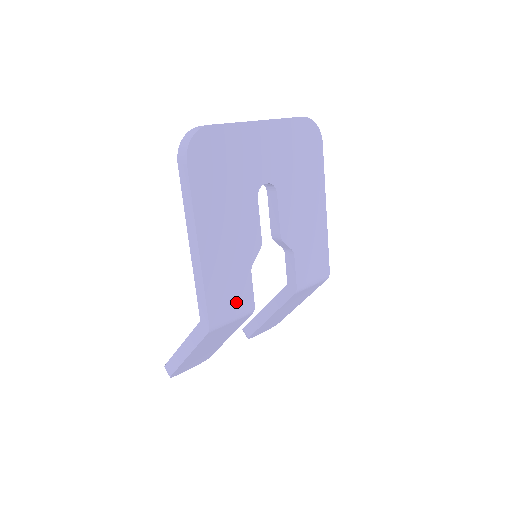
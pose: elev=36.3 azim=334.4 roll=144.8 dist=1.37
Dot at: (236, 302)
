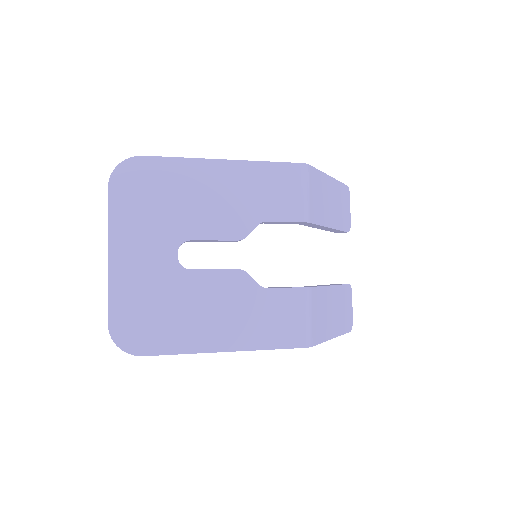
Dot at: (292, 312)
